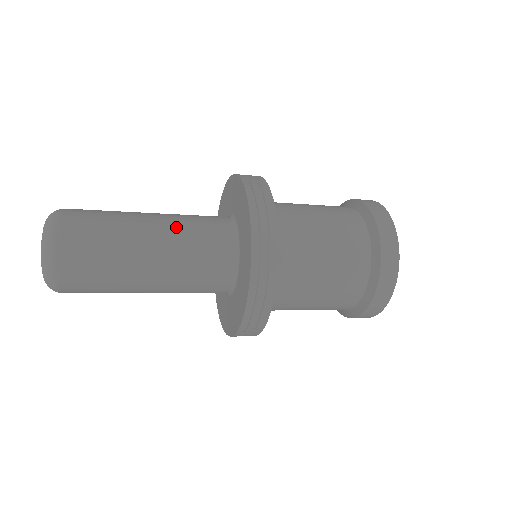
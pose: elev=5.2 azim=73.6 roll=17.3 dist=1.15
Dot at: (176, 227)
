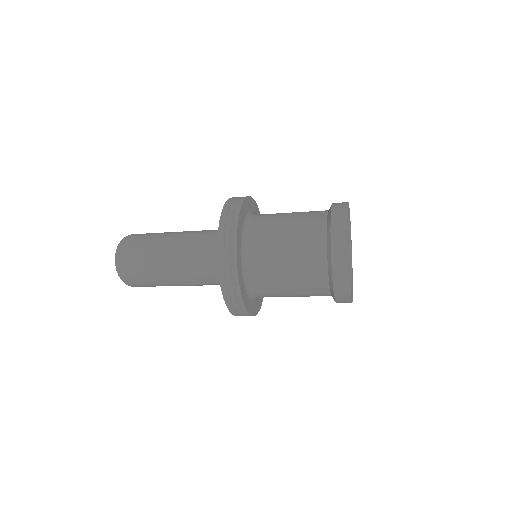
Dot at: (190, 236)
